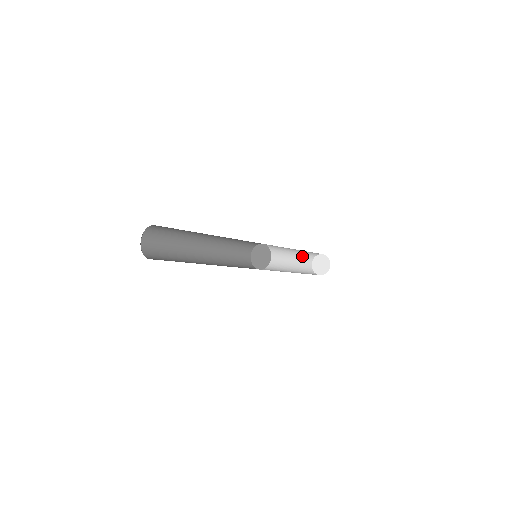
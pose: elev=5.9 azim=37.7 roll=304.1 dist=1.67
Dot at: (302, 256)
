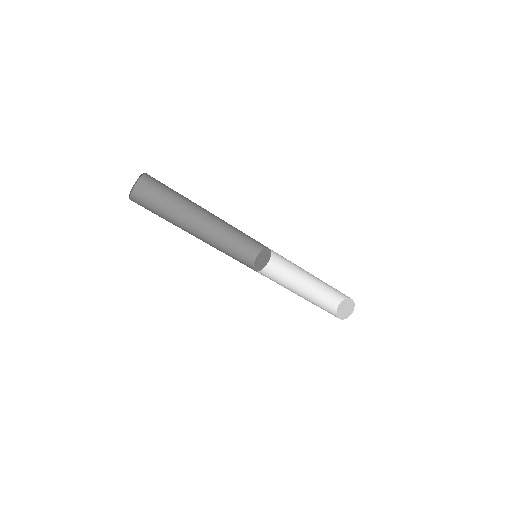
Dot at: (326, 290)
